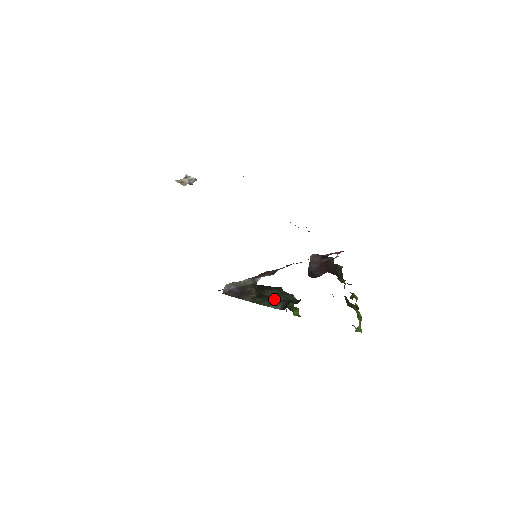
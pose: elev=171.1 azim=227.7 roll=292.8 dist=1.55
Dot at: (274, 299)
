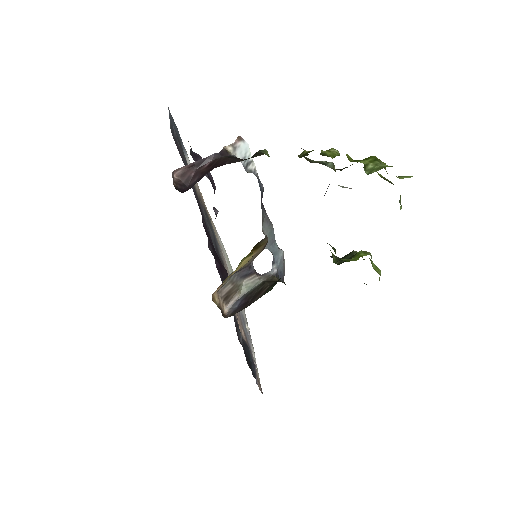
Dot at: occluded
